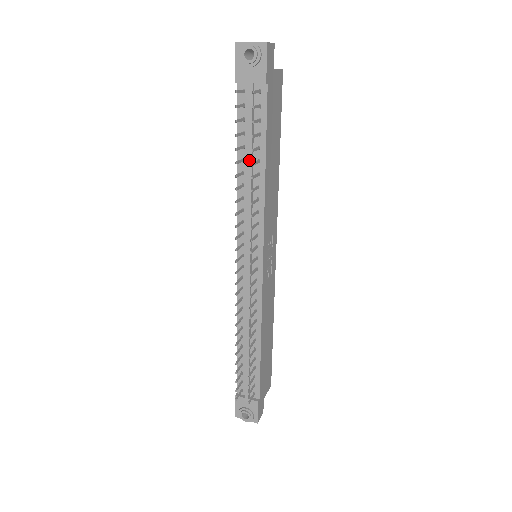
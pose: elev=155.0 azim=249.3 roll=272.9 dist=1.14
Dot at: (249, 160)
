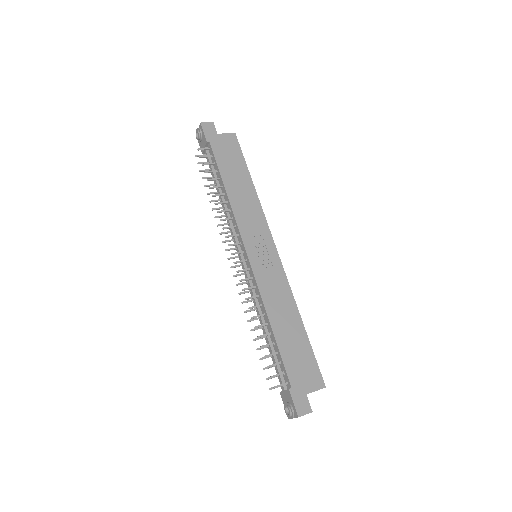
Dot at: (218, 189)
